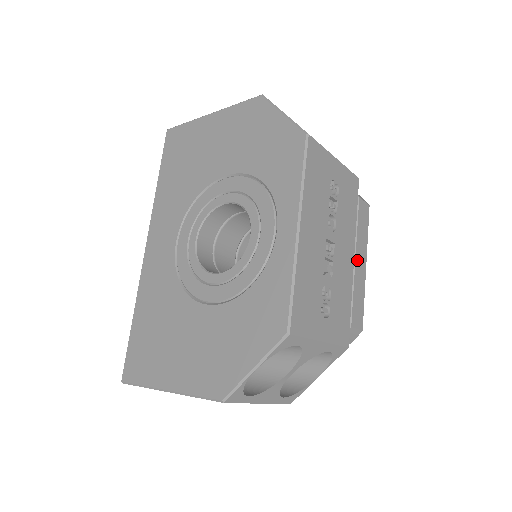
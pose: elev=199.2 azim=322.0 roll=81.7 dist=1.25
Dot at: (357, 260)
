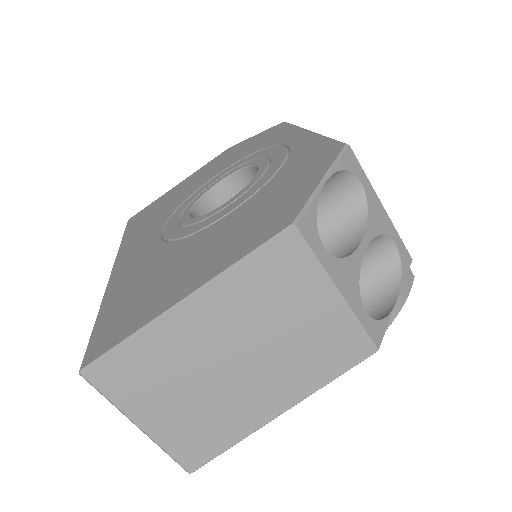
Dot at: occluded
